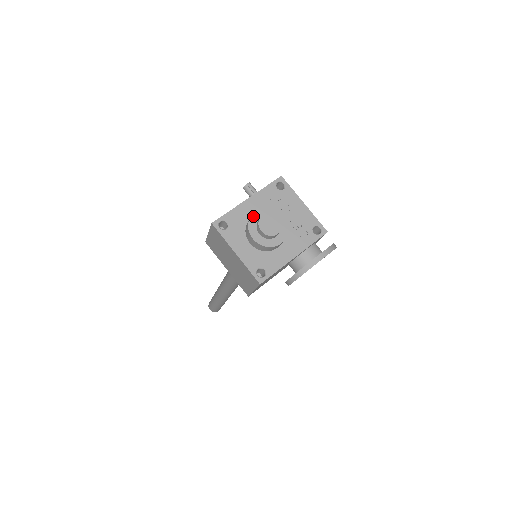
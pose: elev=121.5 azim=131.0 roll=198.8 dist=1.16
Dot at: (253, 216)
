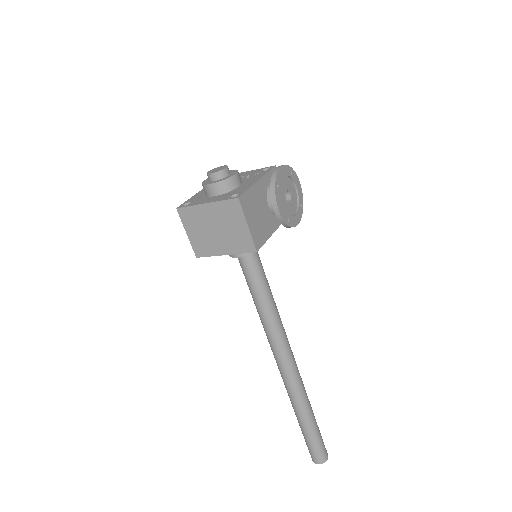
Dot at: (204, 181)
